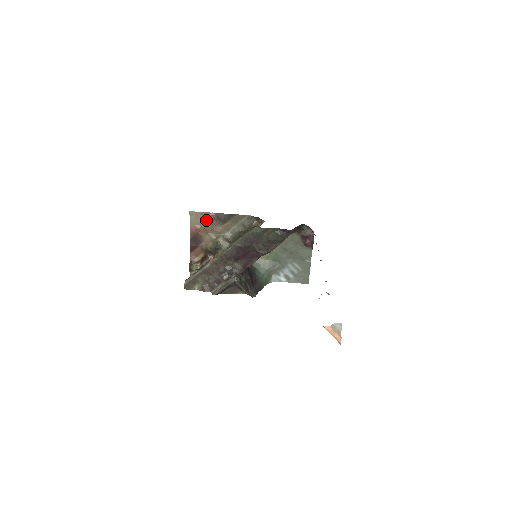
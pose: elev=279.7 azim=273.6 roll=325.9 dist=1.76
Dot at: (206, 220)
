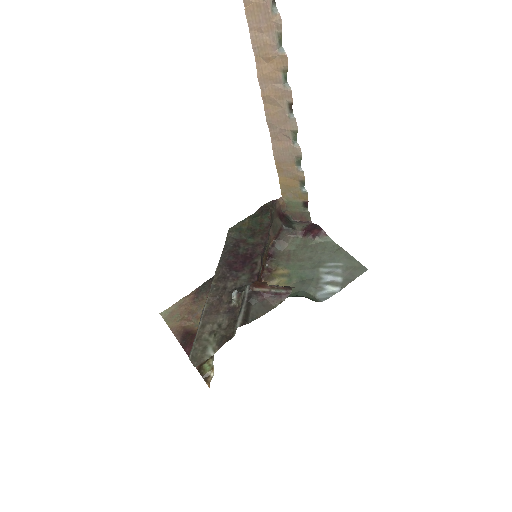
Dot at: (185, 307)
